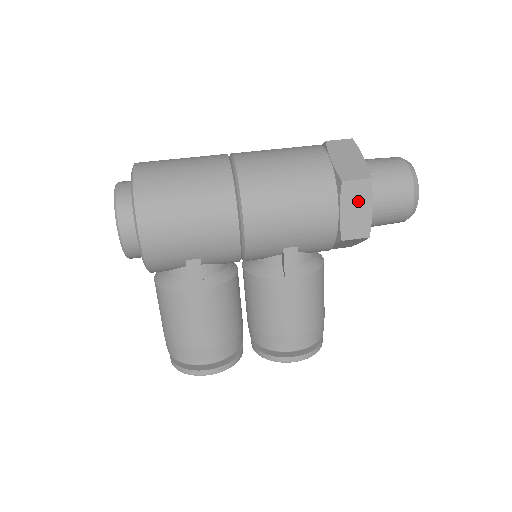
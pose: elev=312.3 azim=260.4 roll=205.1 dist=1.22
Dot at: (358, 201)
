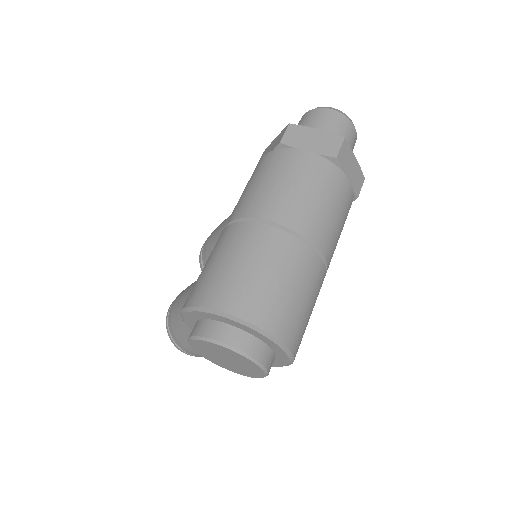
Dot at: occluded
